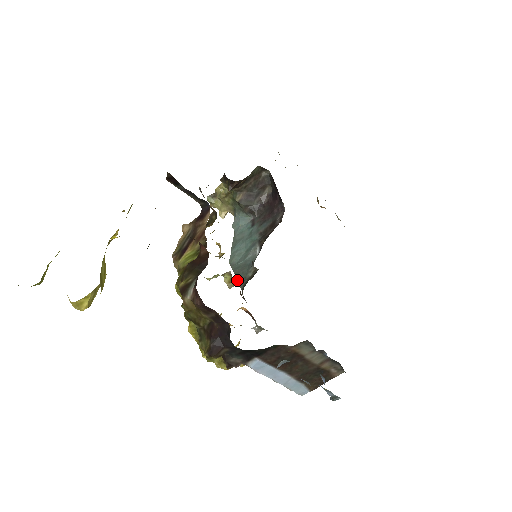
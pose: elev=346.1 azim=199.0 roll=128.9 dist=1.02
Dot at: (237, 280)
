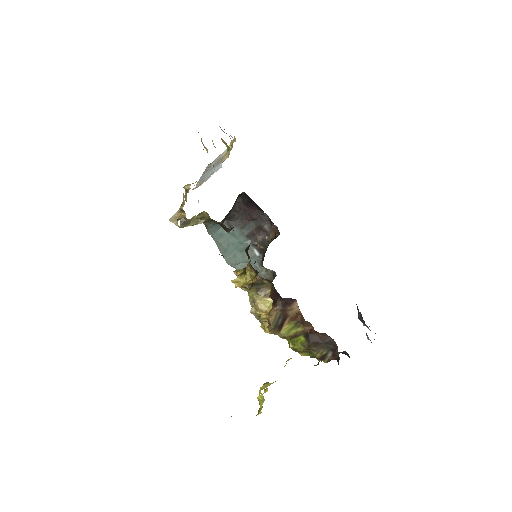
Dot at: occluded
